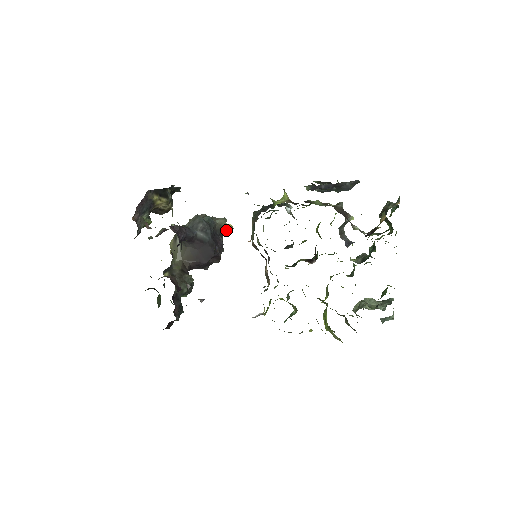
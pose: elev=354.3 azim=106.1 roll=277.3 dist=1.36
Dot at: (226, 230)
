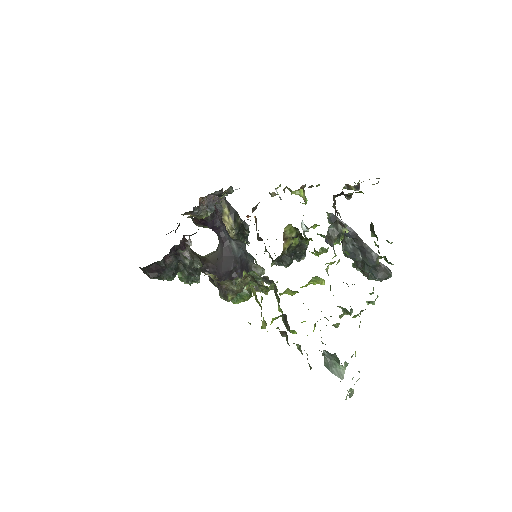
Dot at: occluded
